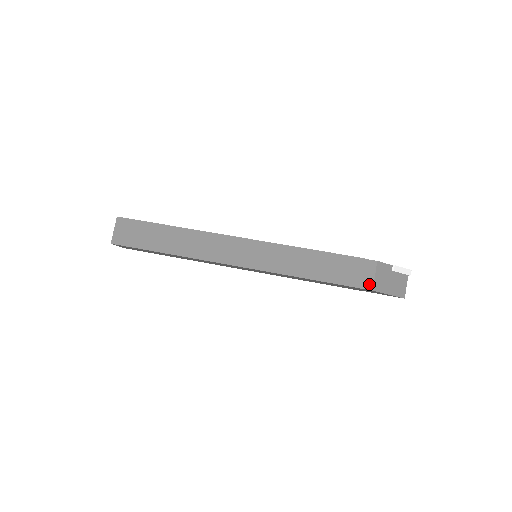
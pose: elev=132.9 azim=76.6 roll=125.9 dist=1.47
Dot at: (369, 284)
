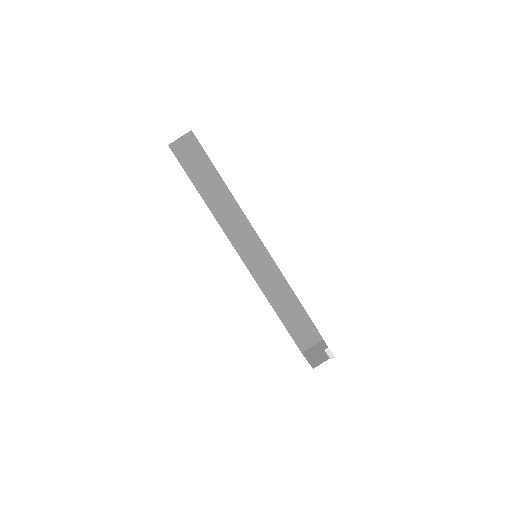
Dot at: (304, 347)
